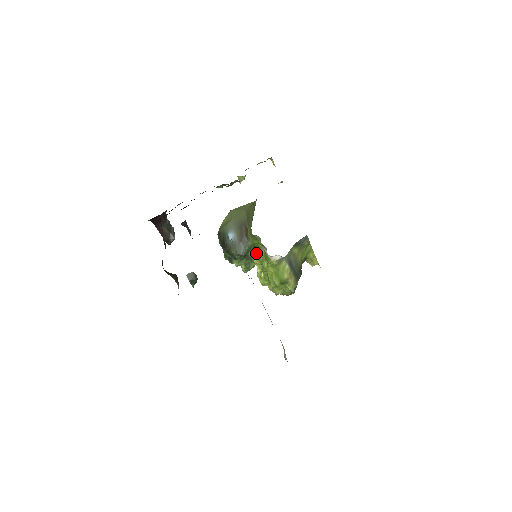
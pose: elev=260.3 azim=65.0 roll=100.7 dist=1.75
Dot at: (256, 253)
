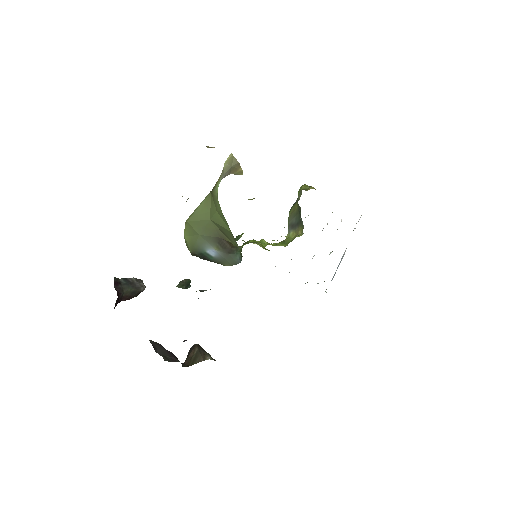
Dot at: (248, 243)
